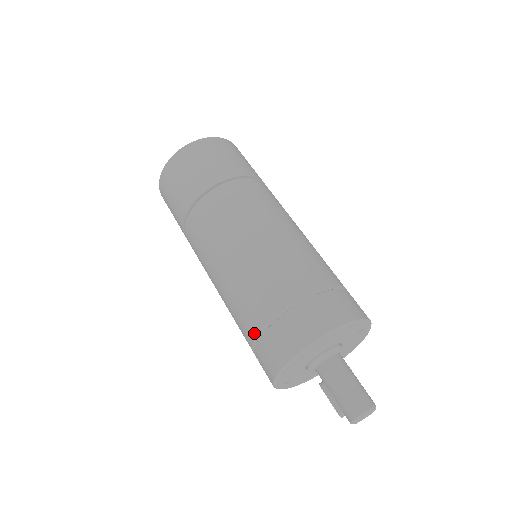
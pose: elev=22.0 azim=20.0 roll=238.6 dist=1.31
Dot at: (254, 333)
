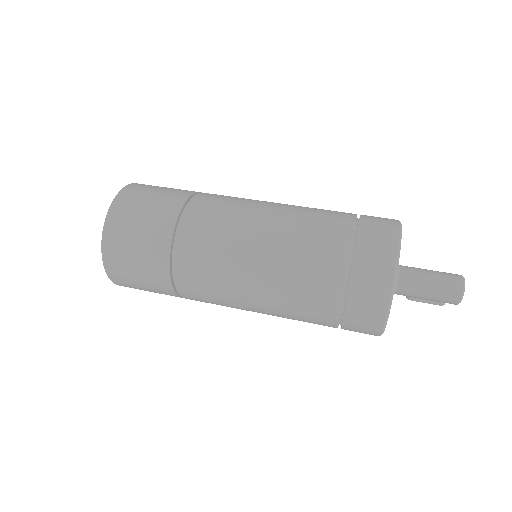
Dot at: occluded
